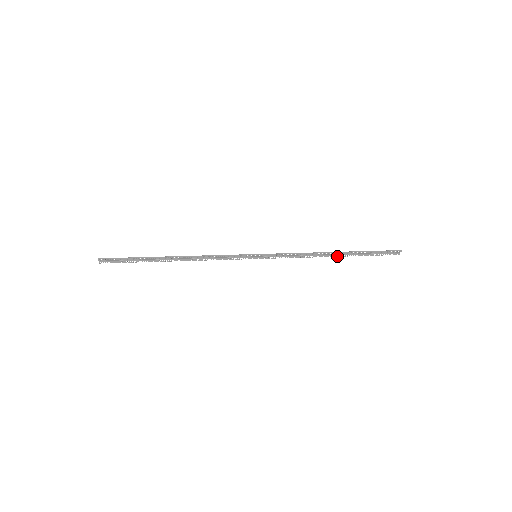
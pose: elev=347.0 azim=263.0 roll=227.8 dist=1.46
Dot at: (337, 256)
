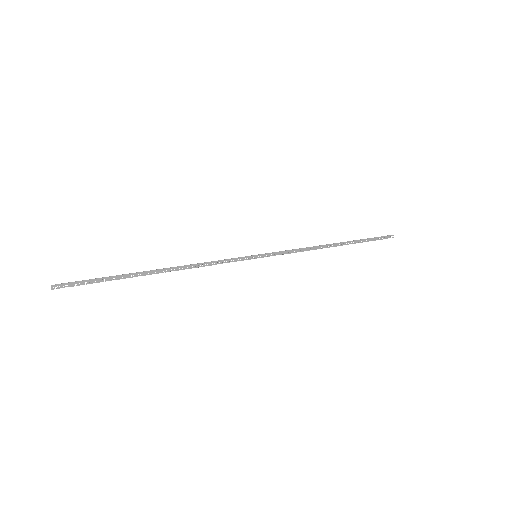
Dot at: (336, 246)
